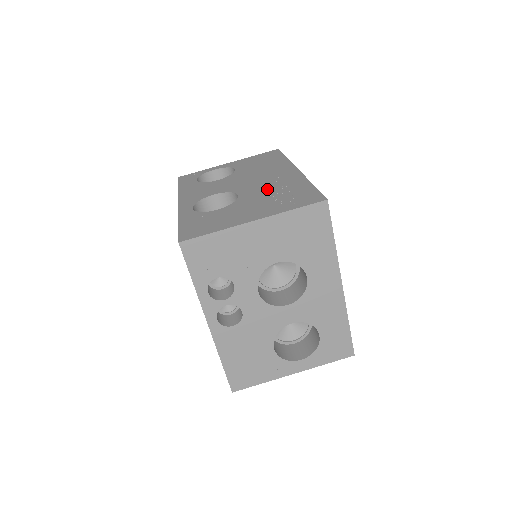
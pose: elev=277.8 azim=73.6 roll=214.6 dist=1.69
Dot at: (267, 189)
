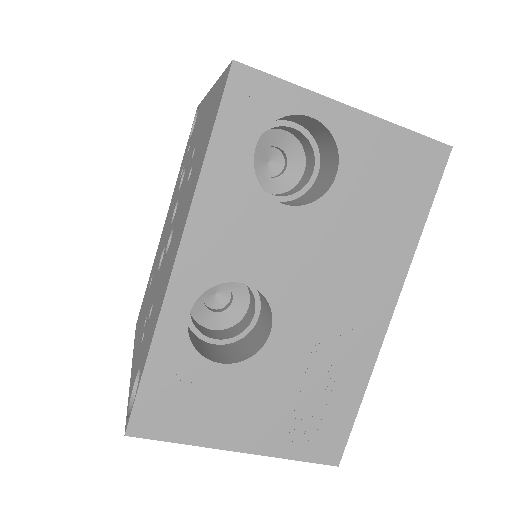
Dot at: (313, 355)
